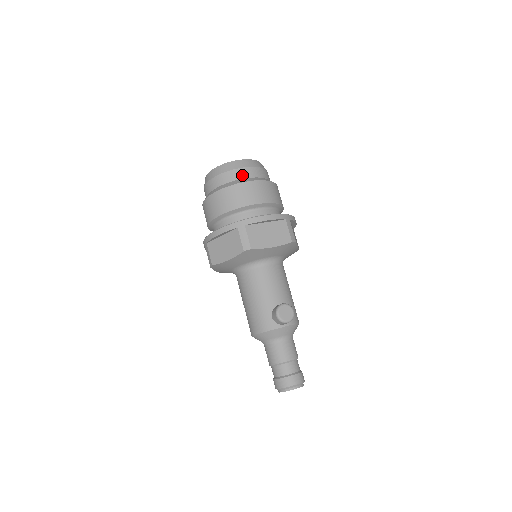
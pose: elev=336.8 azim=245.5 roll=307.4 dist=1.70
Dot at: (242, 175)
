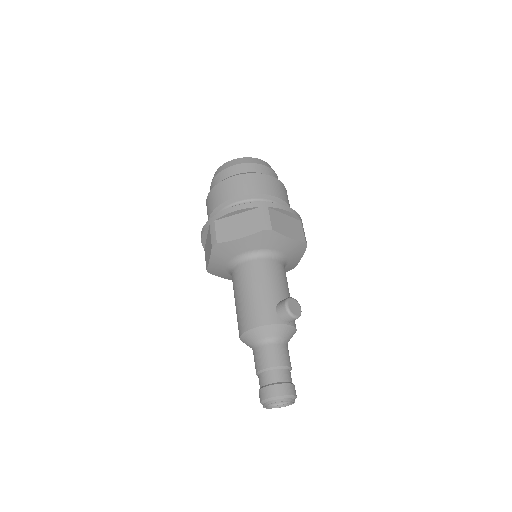
Dot at: (264, 171)
